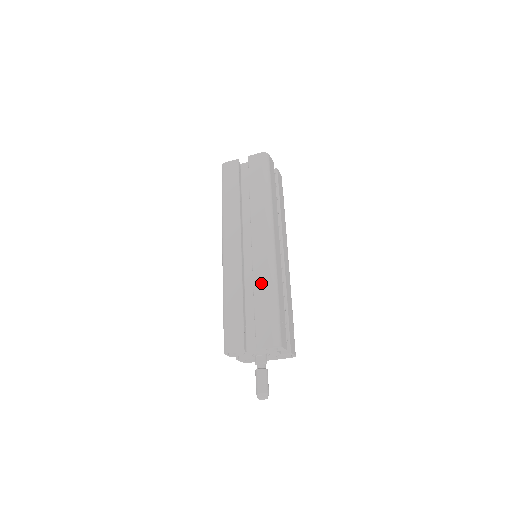
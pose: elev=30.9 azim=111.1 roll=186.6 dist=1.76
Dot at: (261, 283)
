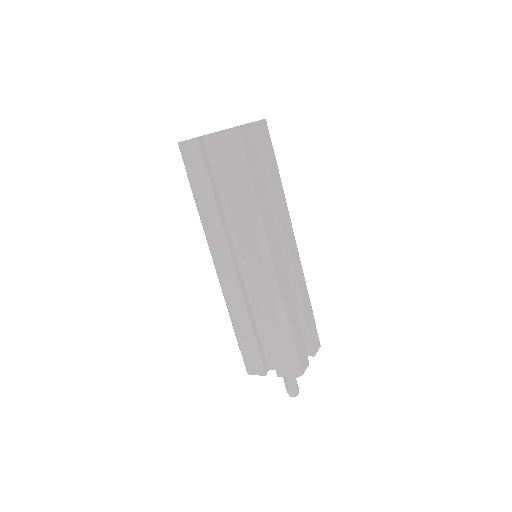
Dot at: (268, 315)
